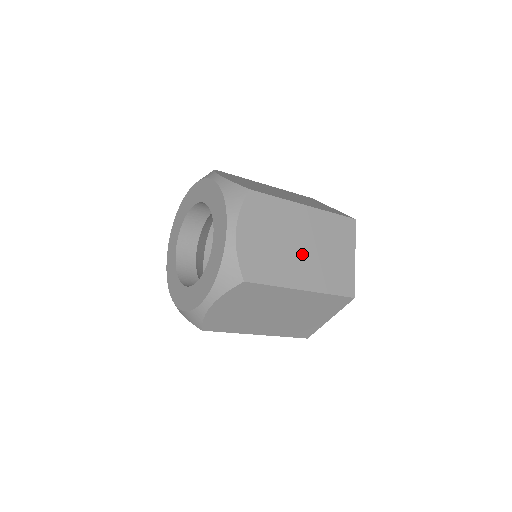
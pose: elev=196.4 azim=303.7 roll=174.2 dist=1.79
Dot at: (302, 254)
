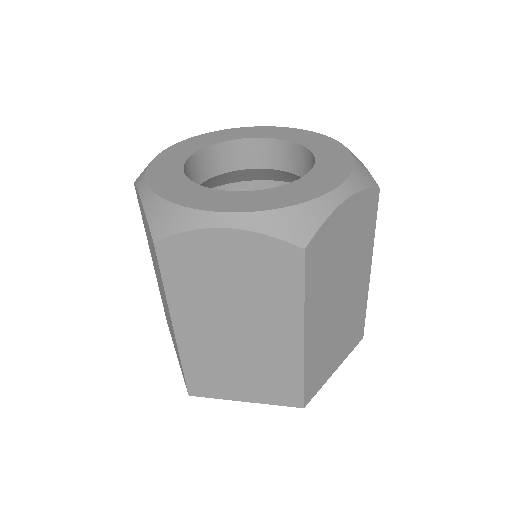
Dot at: occluded
